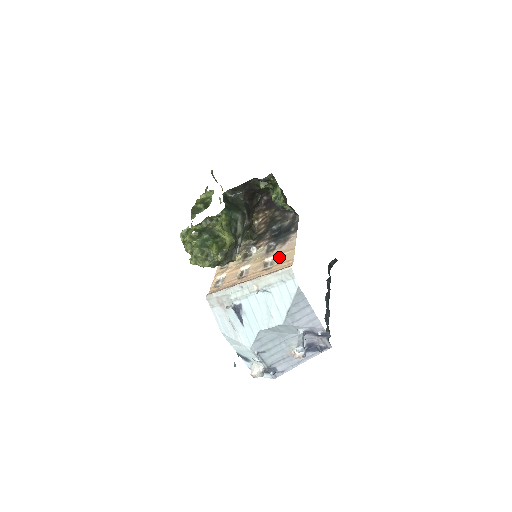
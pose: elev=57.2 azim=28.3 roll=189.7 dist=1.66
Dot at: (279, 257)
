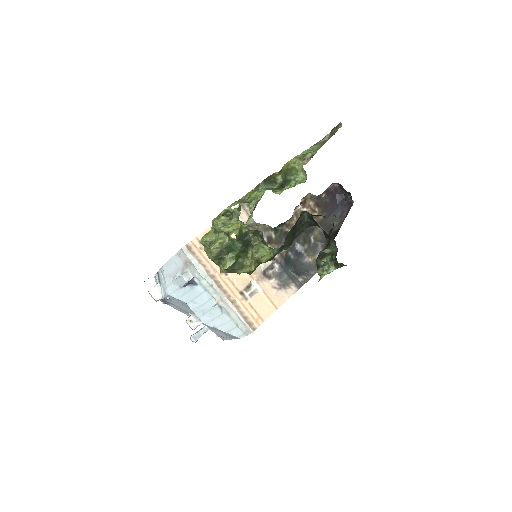
Dot at: (262, 298)
